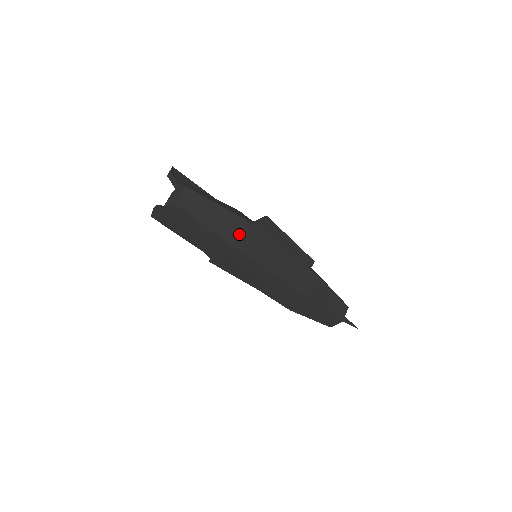
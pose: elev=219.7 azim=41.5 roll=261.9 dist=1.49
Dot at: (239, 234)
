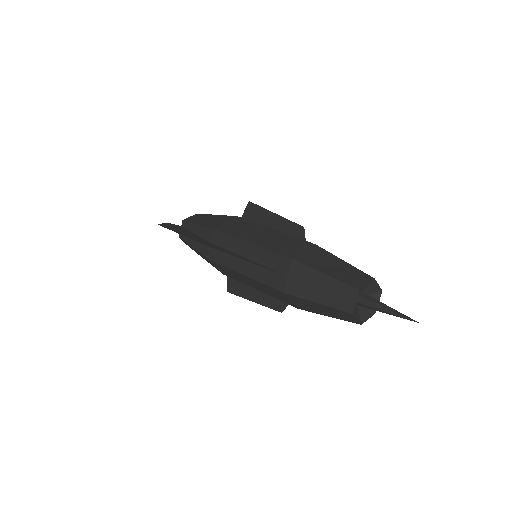
Dot at: (224, 223)
